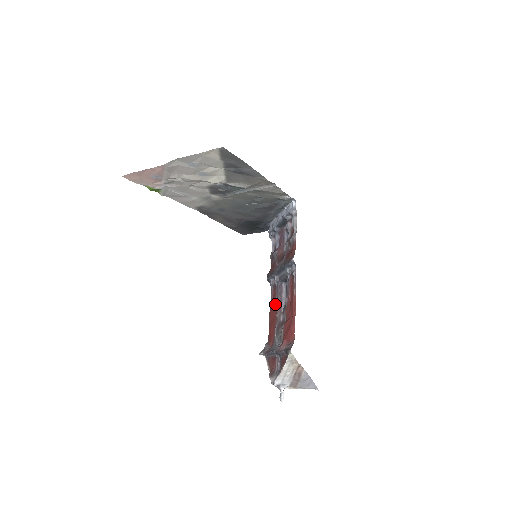
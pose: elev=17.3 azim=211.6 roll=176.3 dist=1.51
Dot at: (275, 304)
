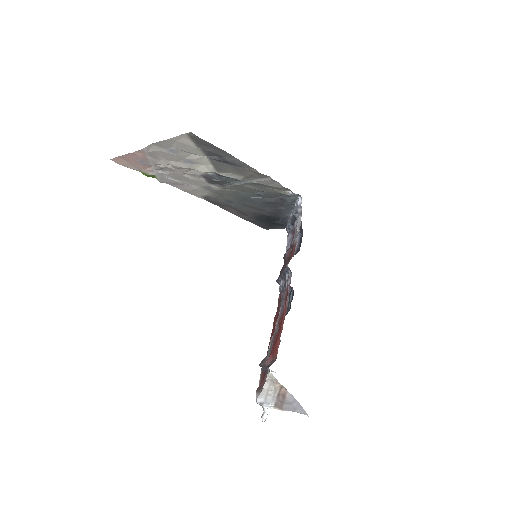
Dot at: (278, 311)
